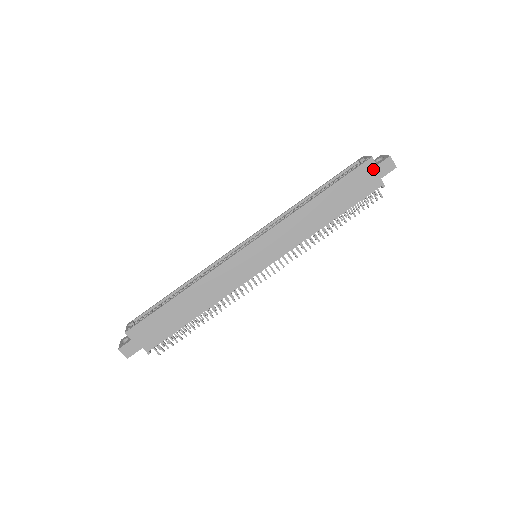
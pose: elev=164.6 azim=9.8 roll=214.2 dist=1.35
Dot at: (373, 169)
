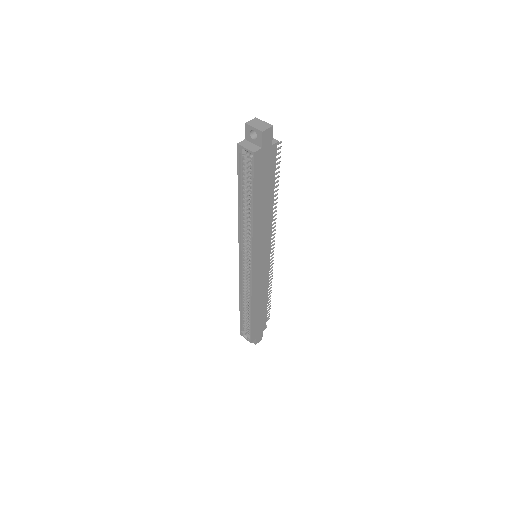
Dot at: (262, 153)
